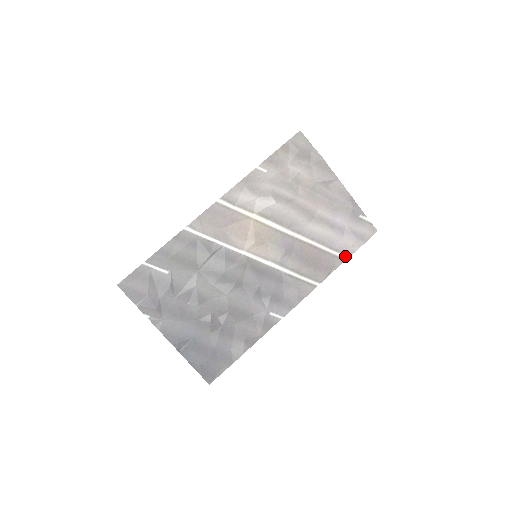
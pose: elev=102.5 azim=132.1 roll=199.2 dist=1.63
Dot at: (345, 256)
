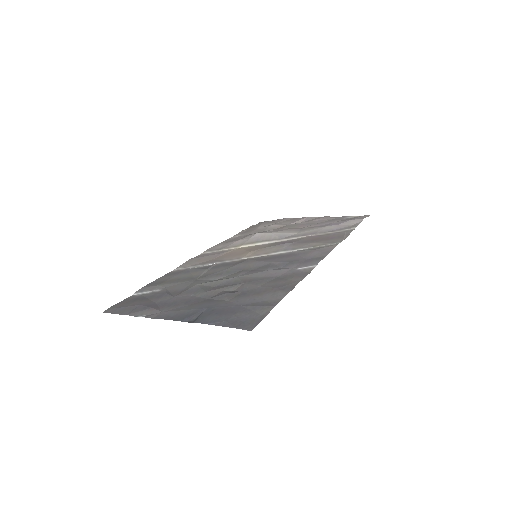
Dot at: (352, 228)
